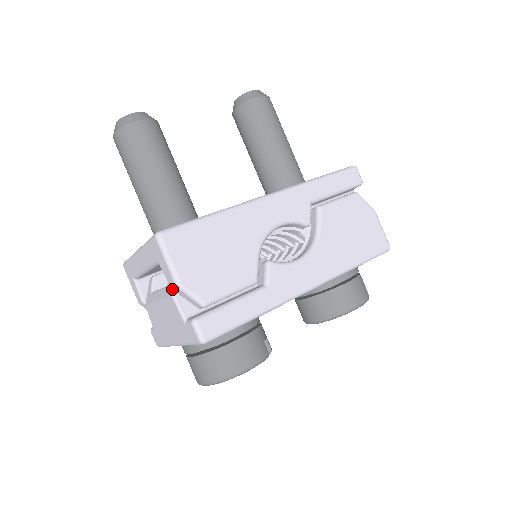
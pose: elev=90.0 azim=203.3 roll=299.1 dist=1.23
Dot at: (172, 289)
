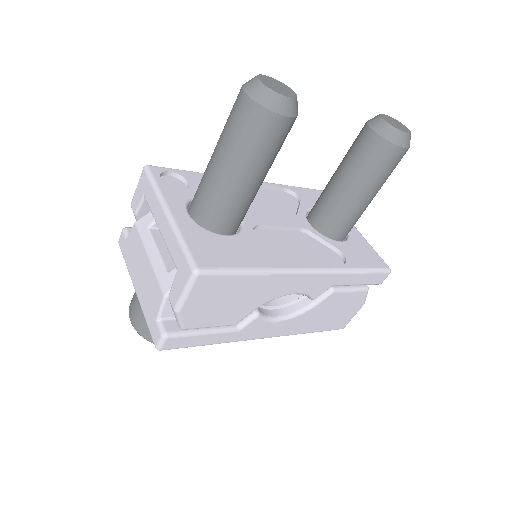
Dot at: (169, 299)
